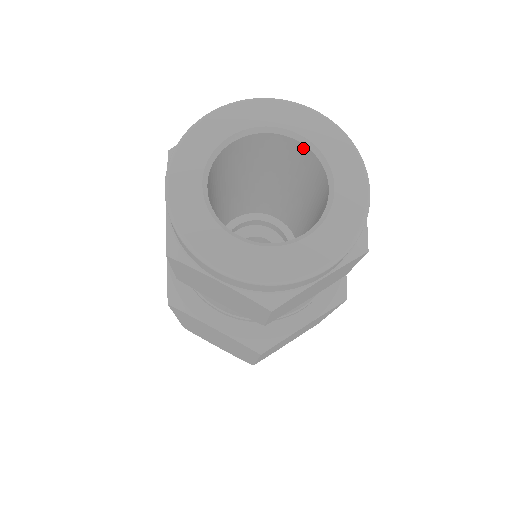
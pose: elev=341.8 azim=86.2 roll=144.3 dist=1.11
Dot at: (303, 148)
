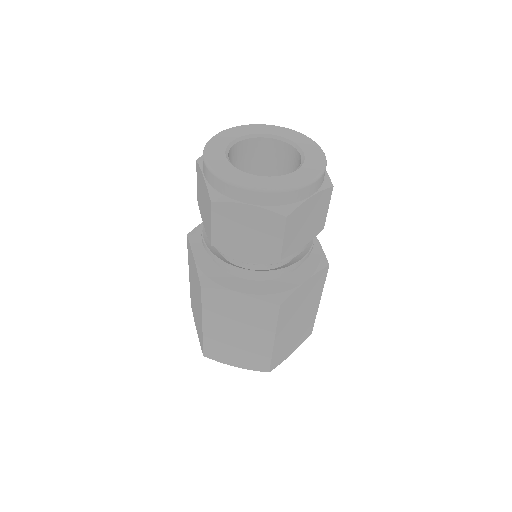
Dot at: (300, 159)
